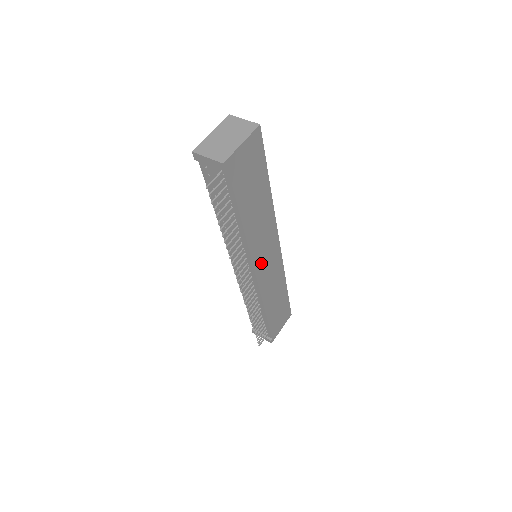
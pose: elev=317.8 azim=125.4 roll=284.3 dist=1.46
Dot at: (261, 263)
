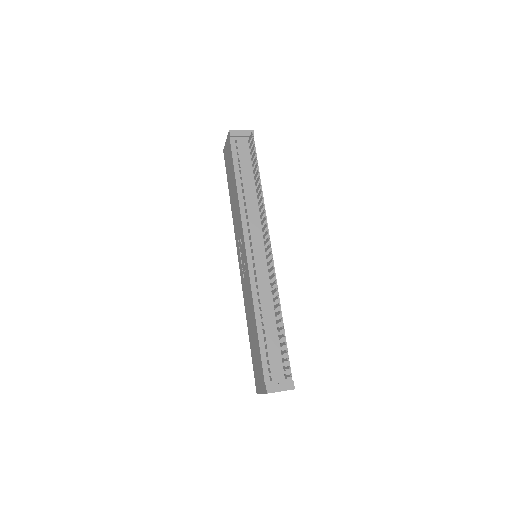
Dot at: occluded
